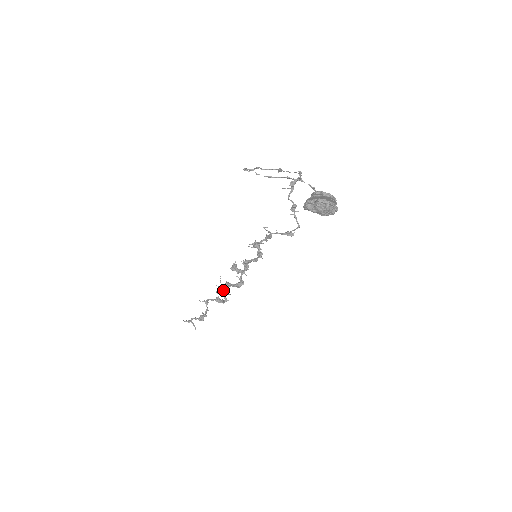
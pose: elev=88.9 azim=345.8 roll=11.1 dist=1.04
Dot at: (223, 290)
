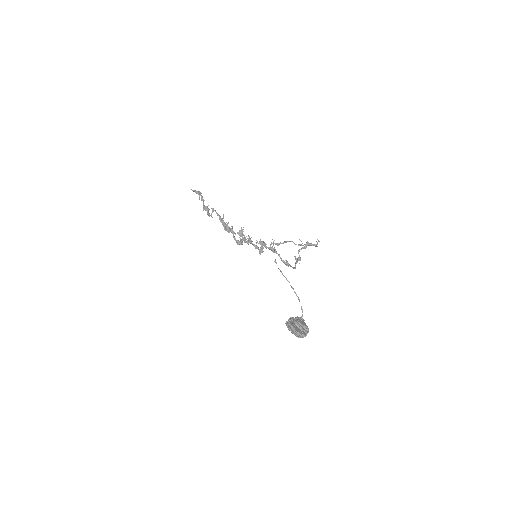
Dot at: (227, 228)
